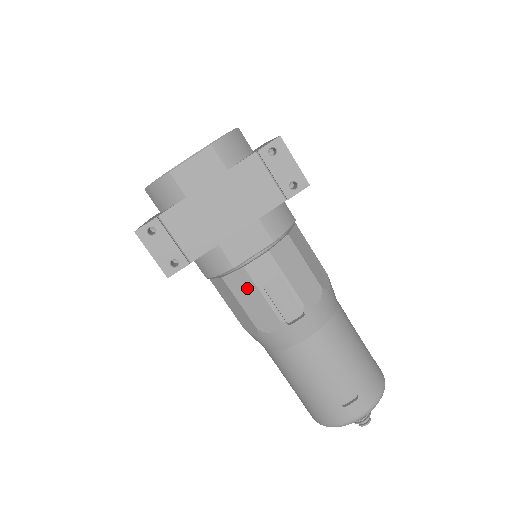
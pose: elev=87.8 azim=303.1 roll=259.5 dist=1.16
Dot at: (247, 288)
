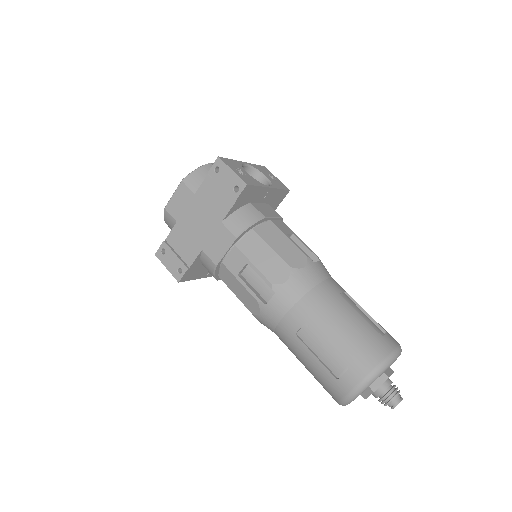
Dot at: (231, 279)
